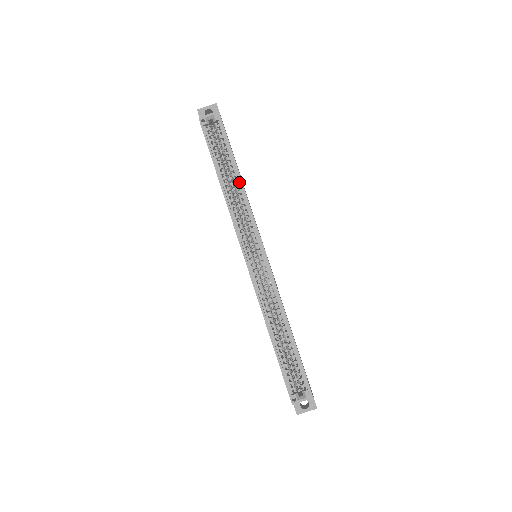
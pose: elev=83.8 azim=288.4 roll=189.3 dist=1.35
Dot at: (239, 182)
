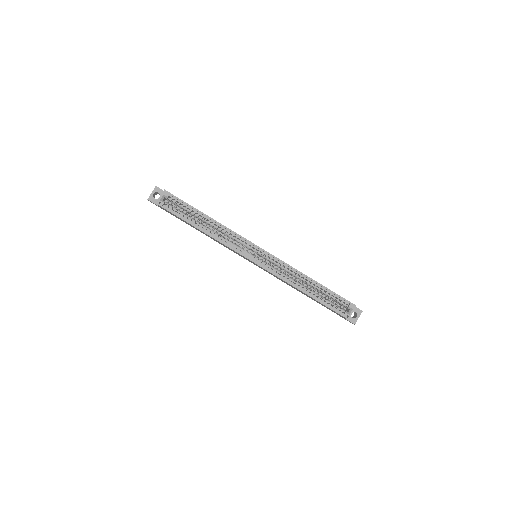
Dot at: (212, 221)
